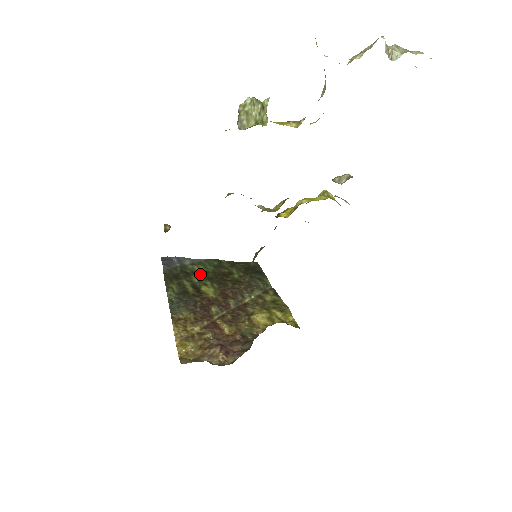
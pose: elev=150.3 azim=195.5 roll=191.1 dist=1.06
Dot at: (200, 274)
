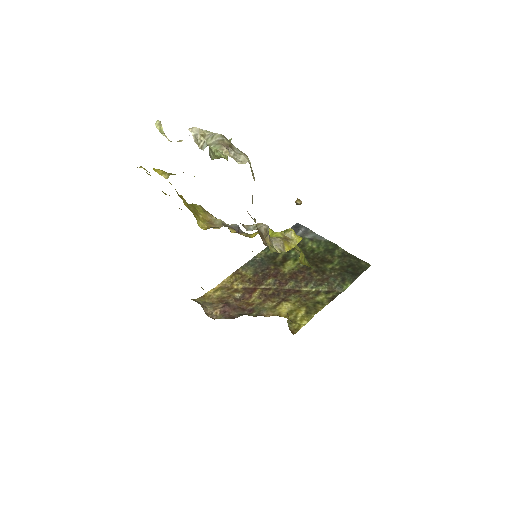
Dot at: (305, 250)
